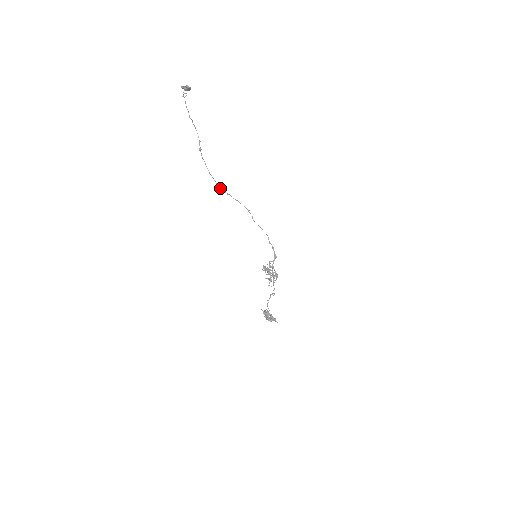
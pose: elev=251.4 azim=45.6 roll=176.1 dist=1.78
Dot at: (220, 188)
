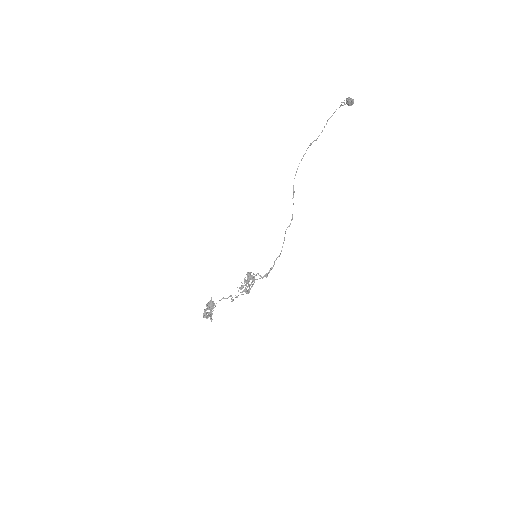
Dot at: occluded
